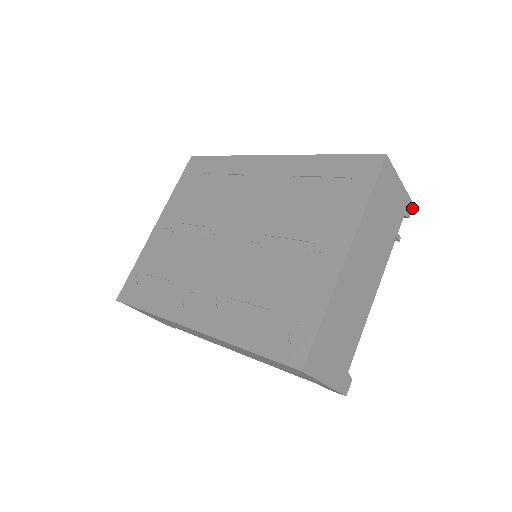
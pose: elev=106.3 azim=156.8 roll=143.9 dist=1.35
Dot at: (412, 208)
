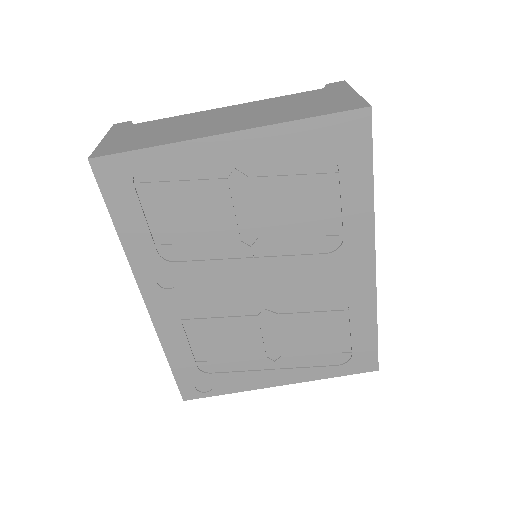
Dot at: occluded
